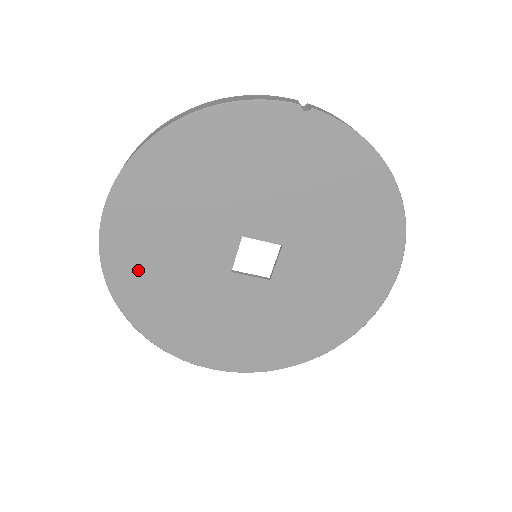
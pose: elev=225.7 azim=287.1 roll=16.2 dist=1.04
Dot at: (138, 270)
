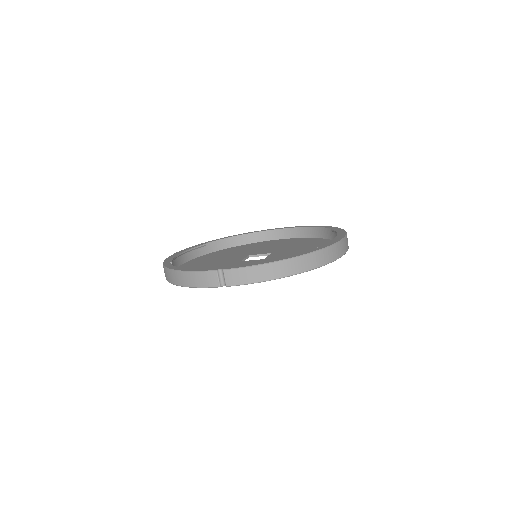
Dot at: occluded
